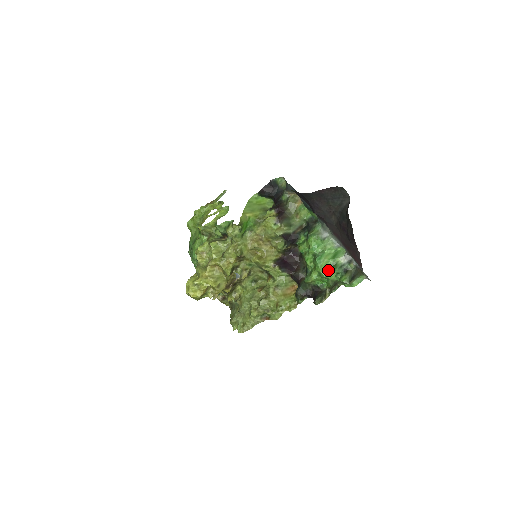
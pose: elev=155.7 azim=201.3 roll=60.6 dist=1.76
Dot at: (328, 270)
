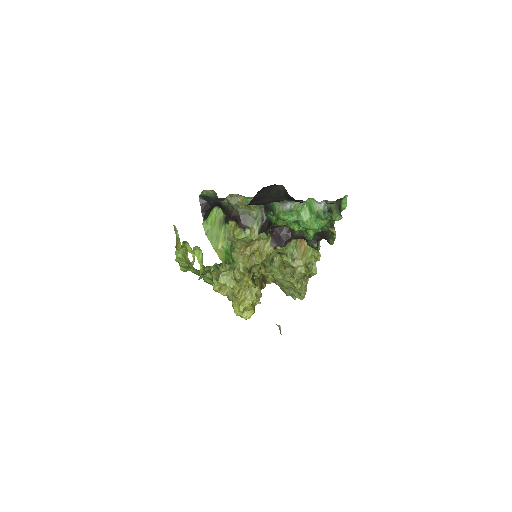
Dot at: (317, 222)
